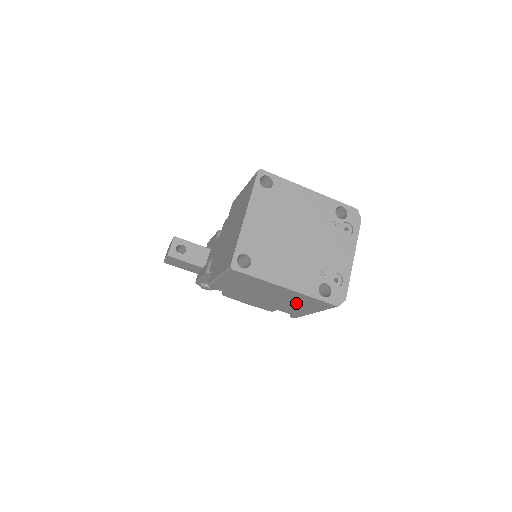
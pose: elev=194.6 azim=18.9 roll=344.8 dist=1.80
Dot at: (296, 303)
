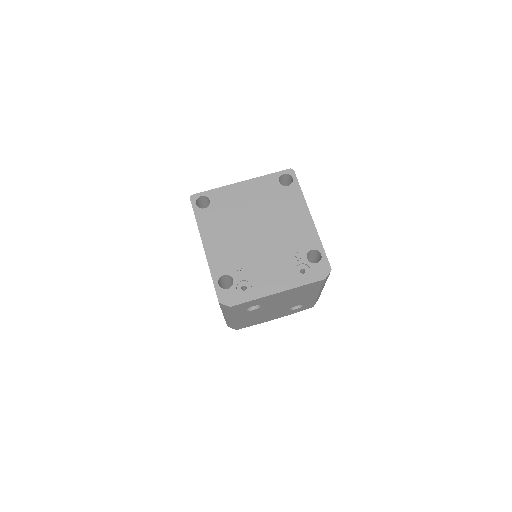
Dot at: occluded
